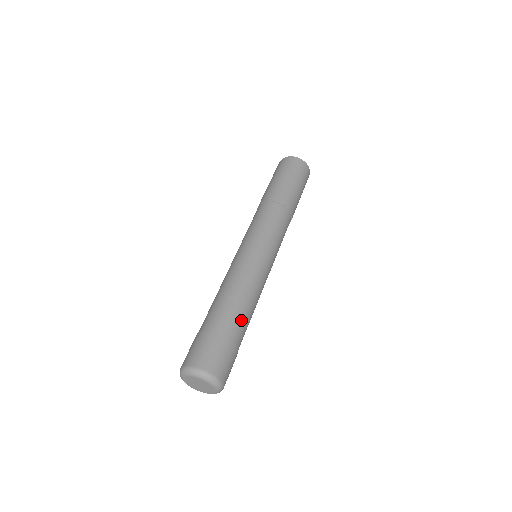
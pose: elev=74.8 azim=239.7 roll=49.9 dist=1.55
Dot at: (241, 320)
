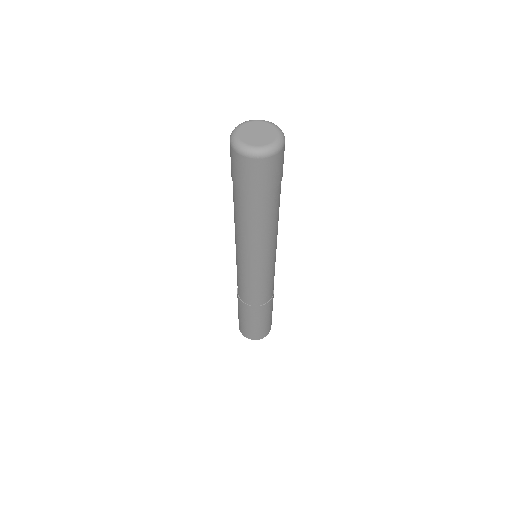
Dot at: occluded
